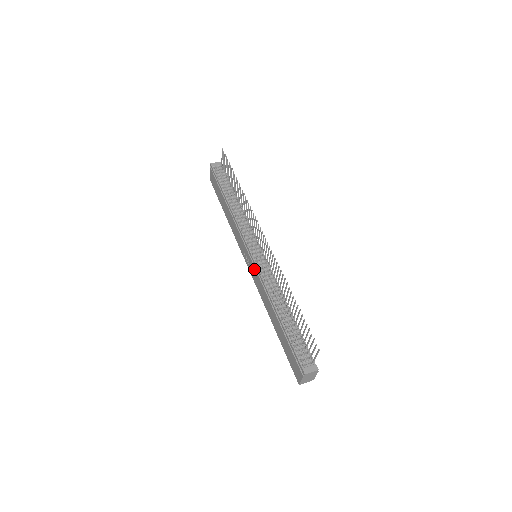
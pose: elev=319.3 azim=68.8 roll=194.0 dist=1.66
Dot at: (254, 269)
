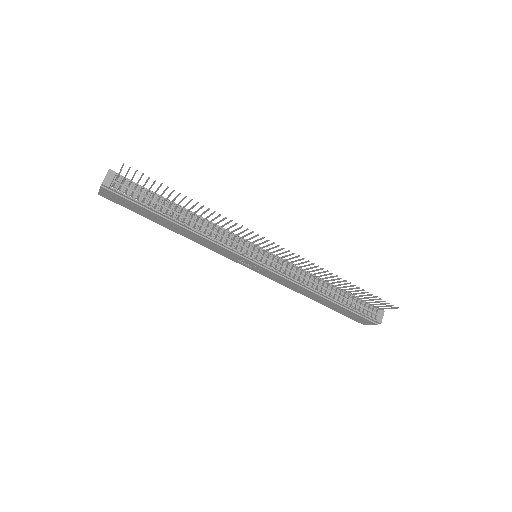
Dot at: (270, 273)
